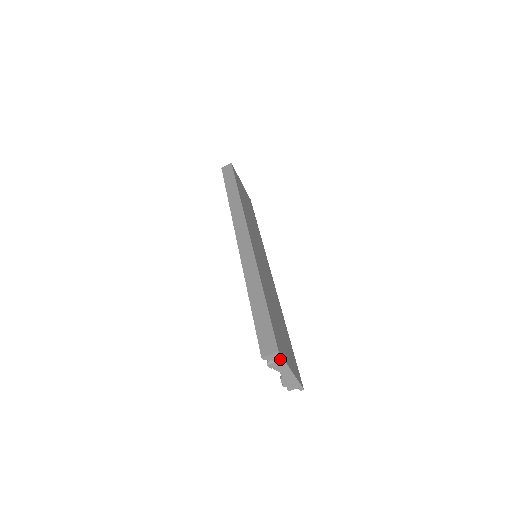
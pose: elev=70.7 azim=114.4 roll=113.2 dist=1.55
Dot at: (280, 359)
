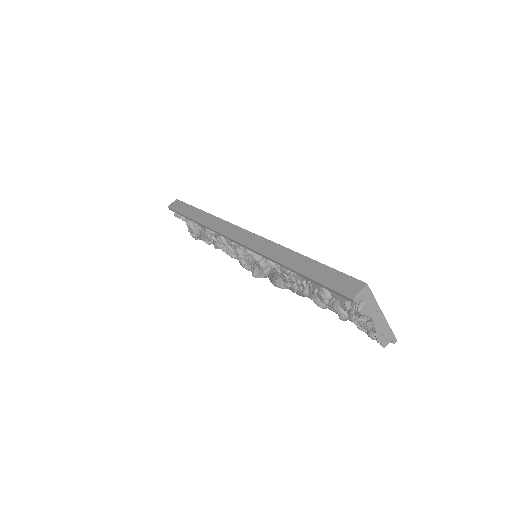
Dot at: (370, 297)
